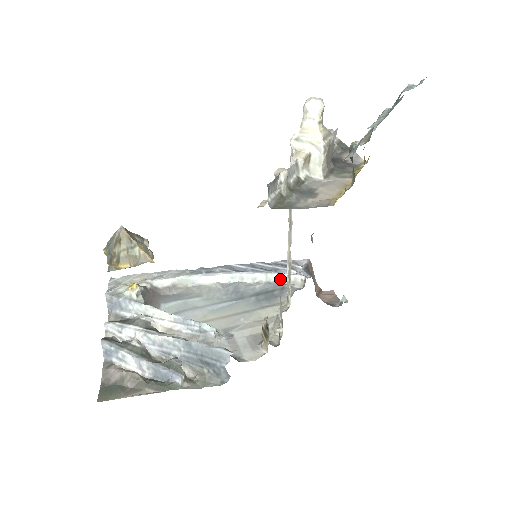
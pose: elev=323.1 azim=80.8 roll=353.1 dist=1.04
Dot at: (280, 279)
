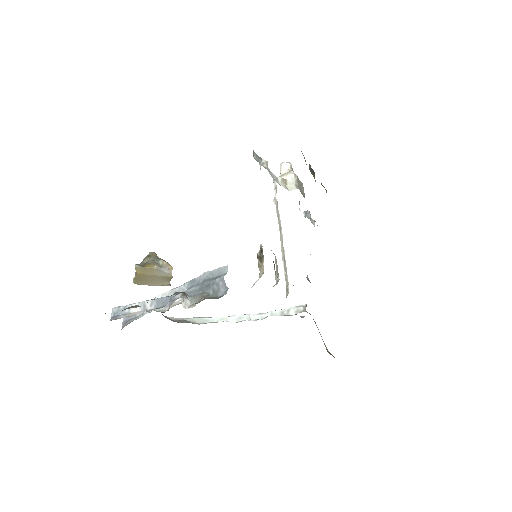
Dot at: (284, 313)
